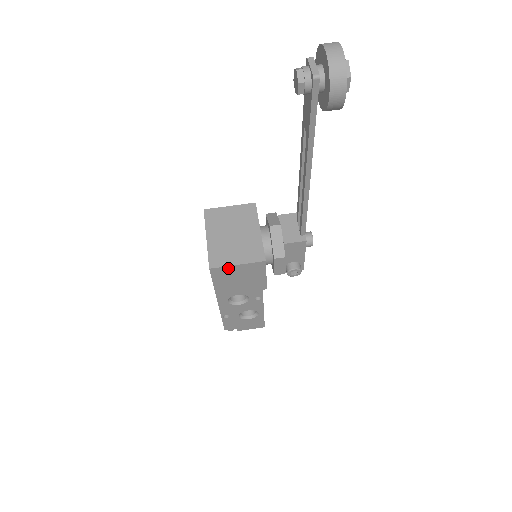
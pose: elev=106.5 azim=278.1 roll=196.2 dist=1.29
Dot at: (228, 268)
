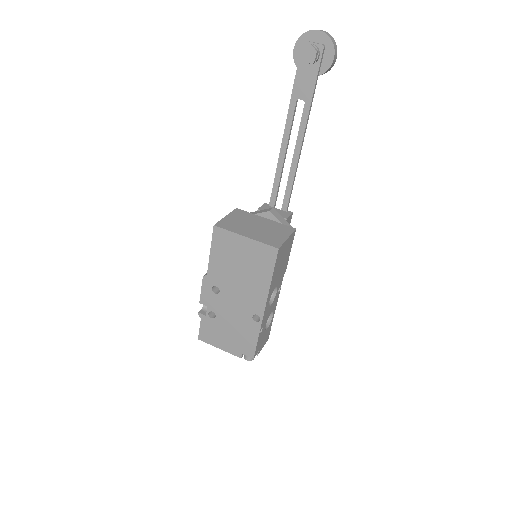
Dot at: (284, 245)
